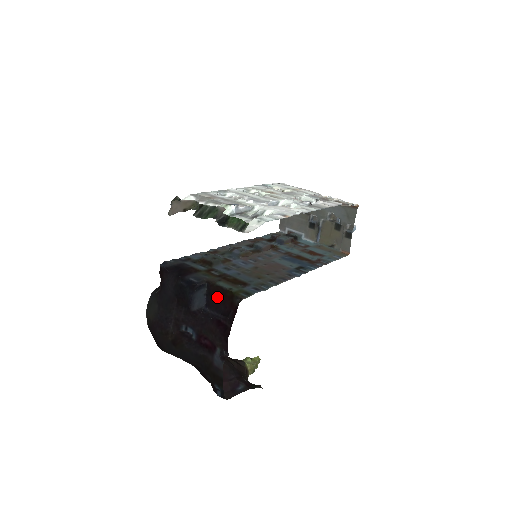
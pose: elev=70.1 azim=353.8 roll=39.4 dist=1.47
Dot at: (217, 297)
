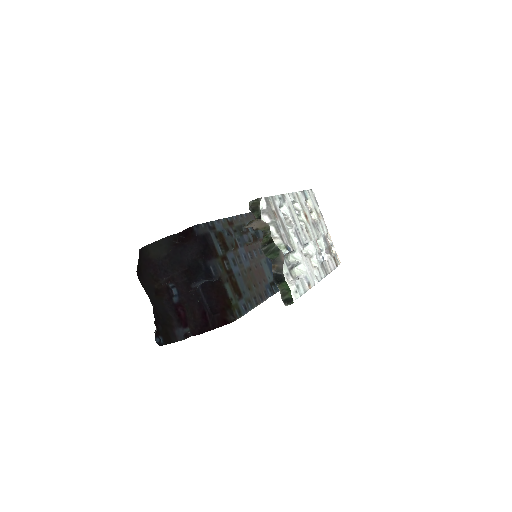
Dot at: (216, 292)
